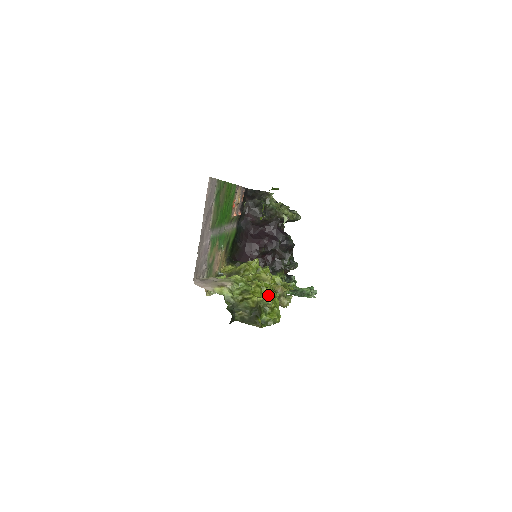
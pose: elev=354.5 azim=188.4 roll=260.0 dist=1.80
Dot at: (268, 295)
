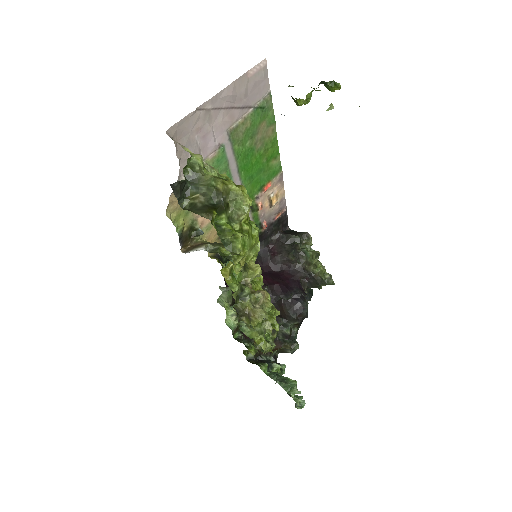
Dot at: occluded
